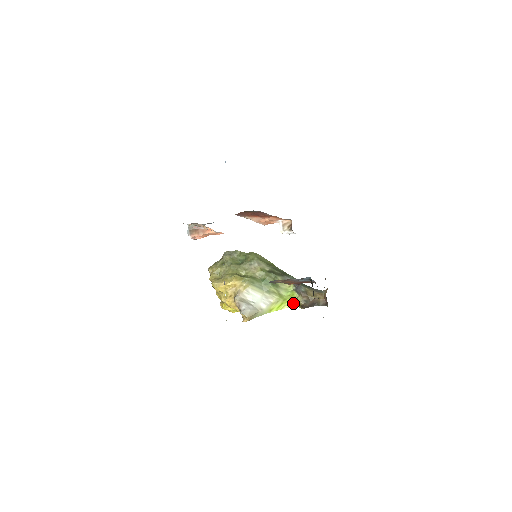
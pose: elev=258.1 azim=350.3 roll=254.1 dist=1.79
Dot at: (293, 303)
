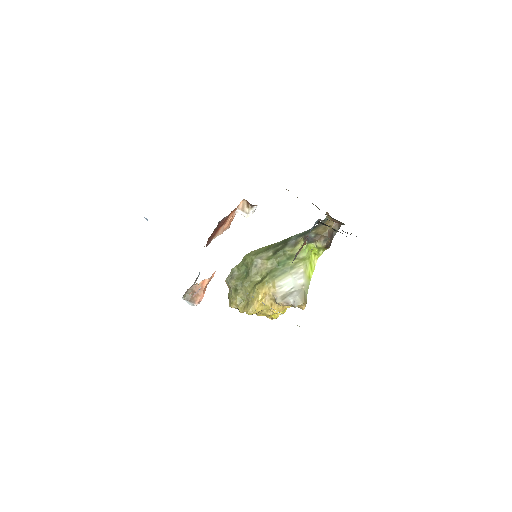
Dot at: (317, 253)
